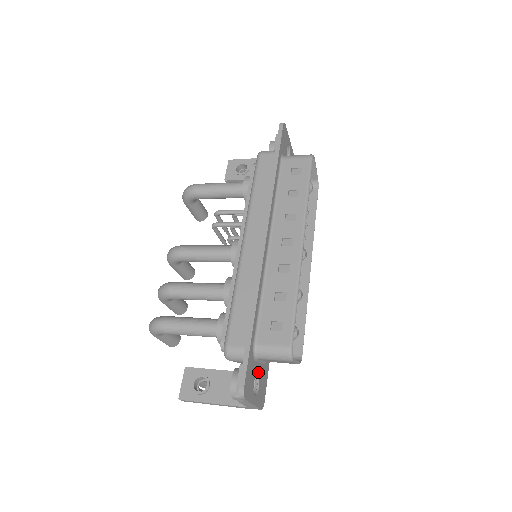
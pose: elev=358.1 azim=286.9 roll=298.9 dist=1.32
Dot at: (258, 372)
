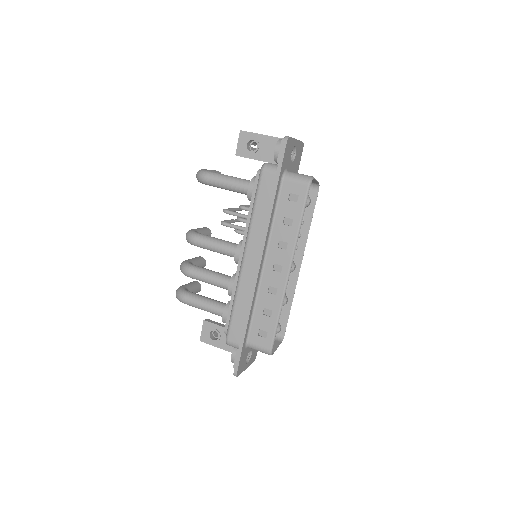
Dot at: occluded
